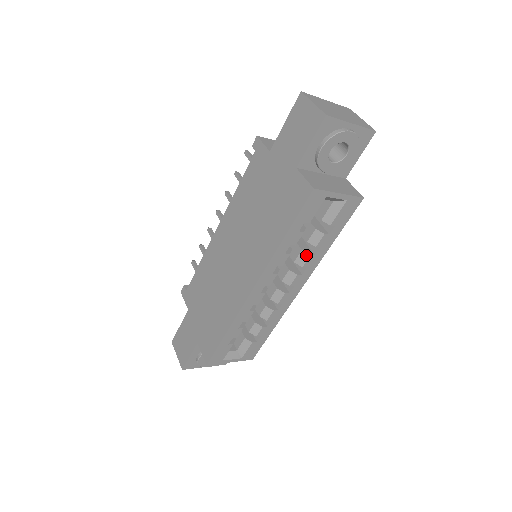
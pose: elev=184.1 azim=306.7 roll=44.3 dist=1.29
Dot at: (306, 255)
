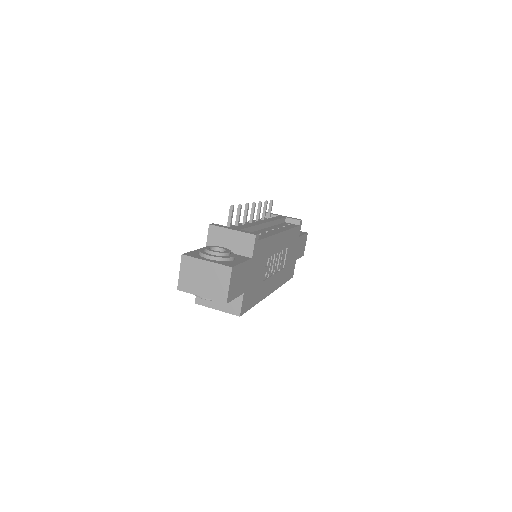
Dot at: occluded
